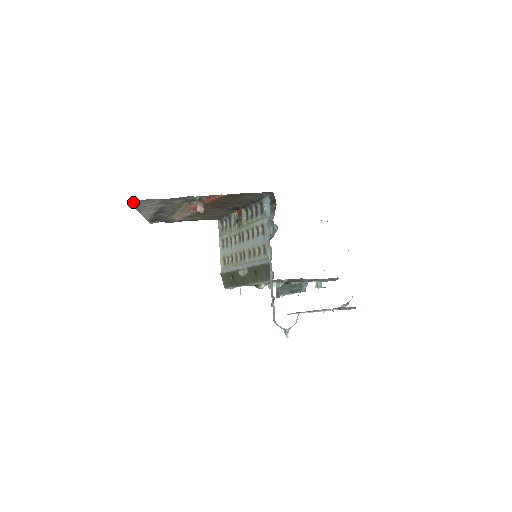
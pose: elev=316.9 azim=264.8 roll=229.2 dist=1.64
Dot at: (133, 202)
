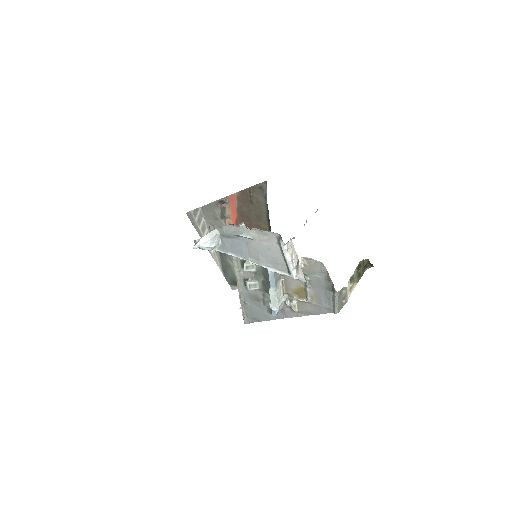
Dot at: (191, 217)
